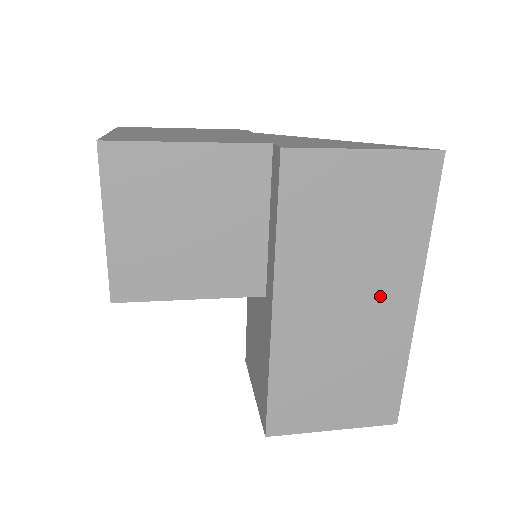
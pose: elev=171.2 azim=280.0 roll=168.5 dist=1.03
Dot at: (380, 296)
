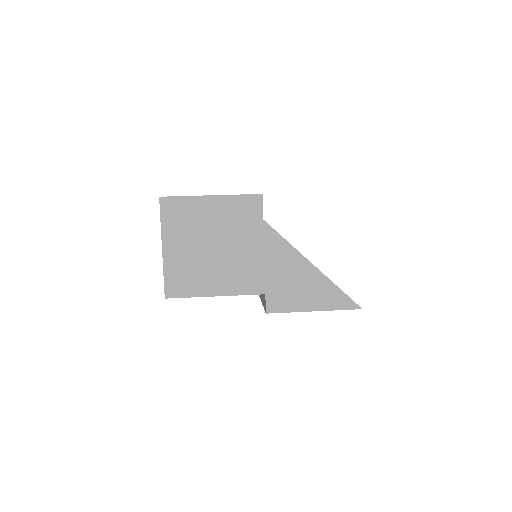
Dot at: occluded
